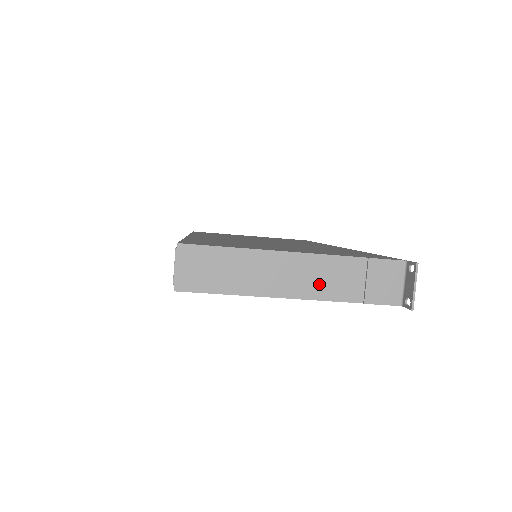
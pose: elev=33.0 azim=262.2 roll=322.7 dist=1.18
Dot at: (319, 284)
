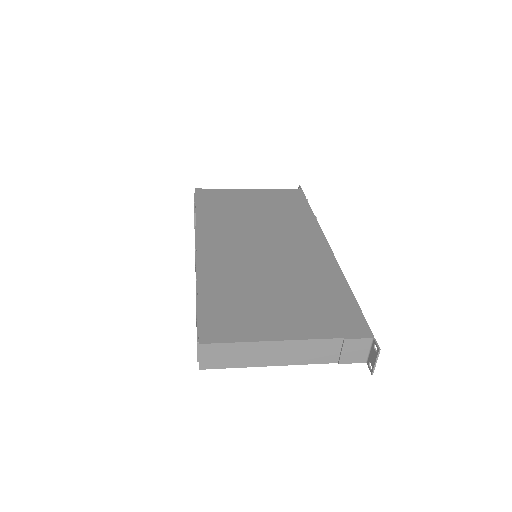
Dot at: (306, 356)
